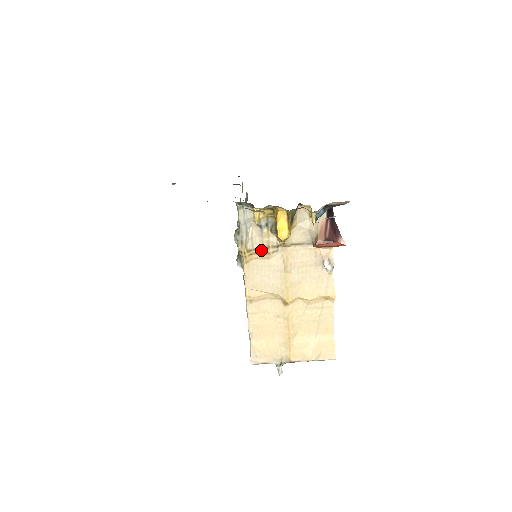
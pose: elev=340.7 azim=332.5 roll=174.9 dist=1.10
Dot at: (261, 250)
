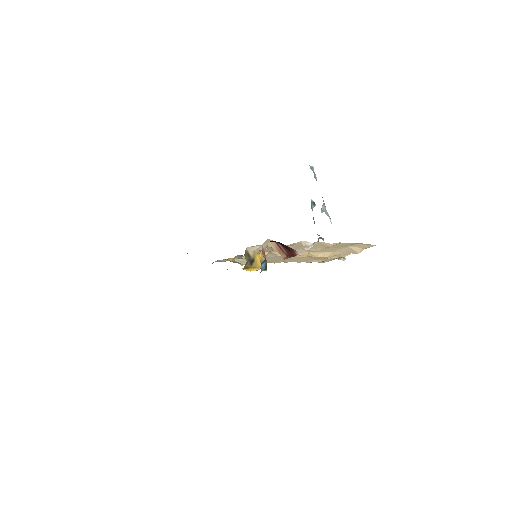
Dot at: occluded
